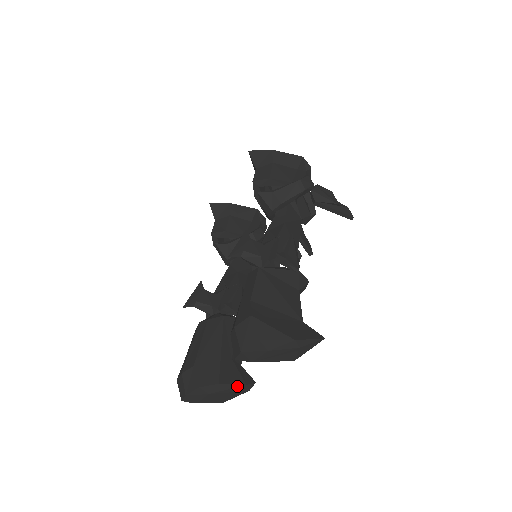
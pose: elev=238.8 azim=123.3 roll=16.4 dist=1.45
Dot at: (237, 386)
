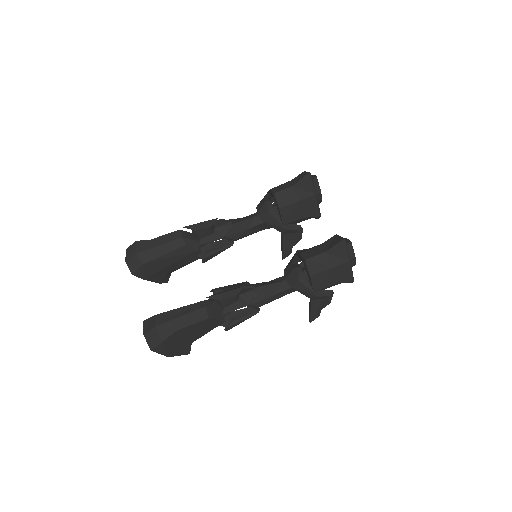
Dot at: occluded
